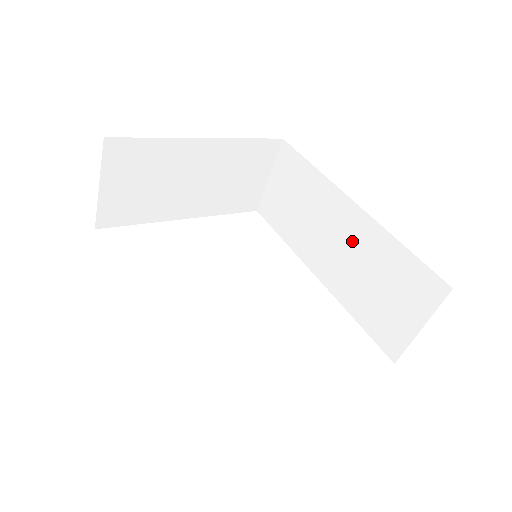
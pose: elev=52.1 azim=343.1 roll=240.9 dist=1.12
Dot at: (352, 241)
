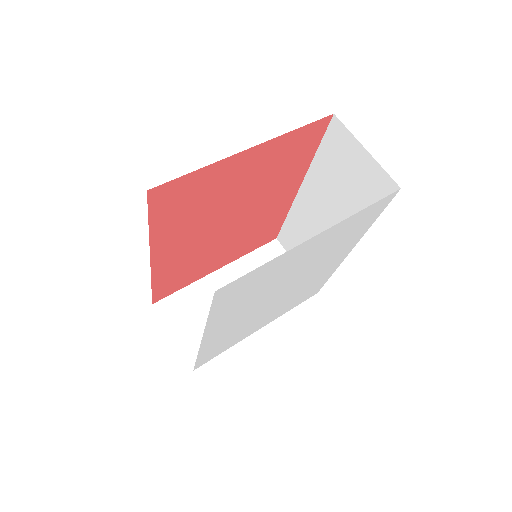
Dot at: (321, 200)
